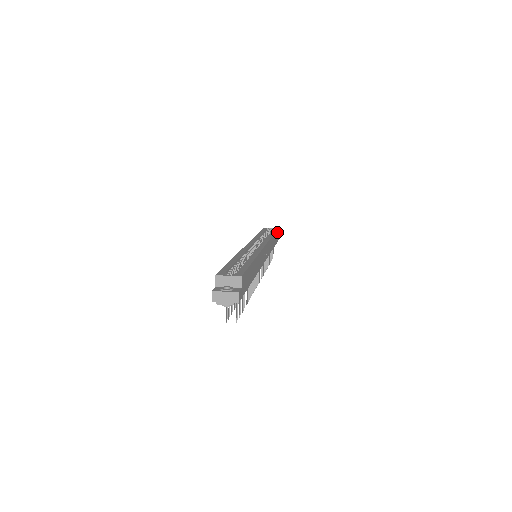
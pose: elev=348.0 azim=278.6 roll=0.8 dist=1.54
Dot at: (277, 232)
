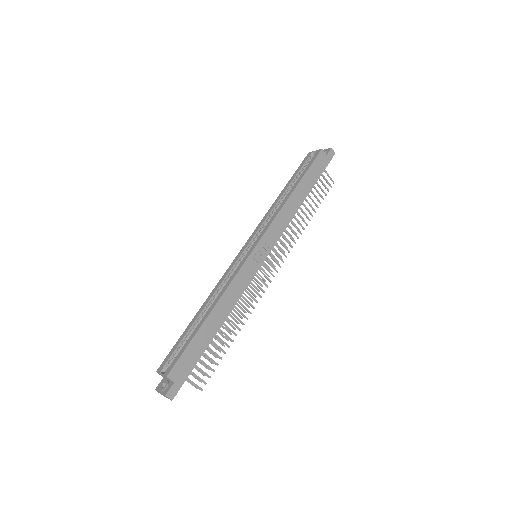
Dot at: (317, 161)
